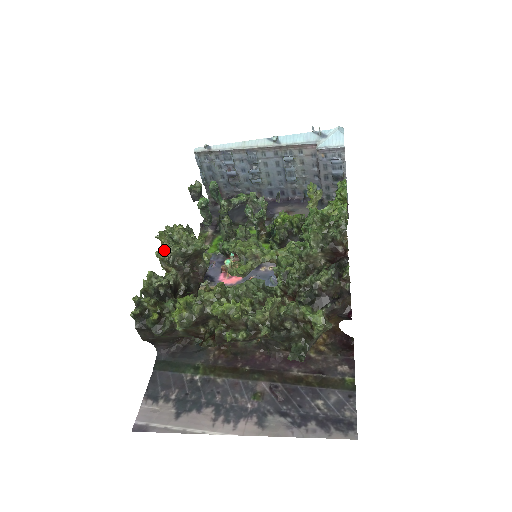
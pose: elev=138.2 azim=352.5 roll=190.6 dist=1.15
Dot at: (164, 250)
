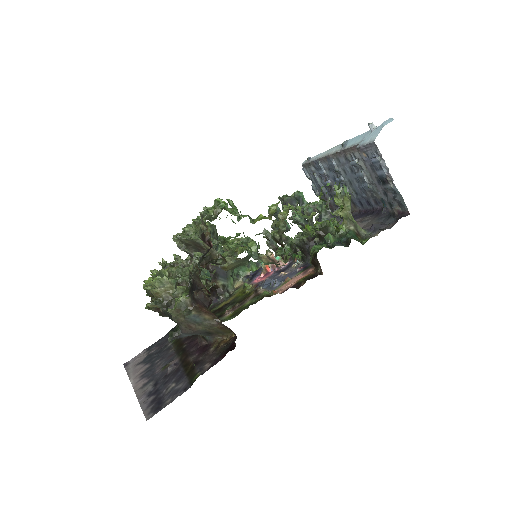
Dot at: (173, 237)
